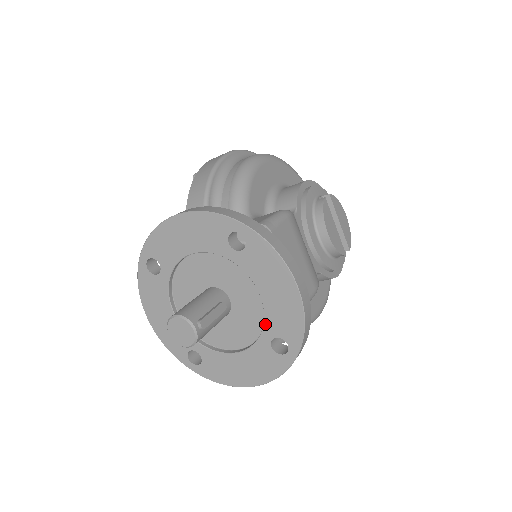
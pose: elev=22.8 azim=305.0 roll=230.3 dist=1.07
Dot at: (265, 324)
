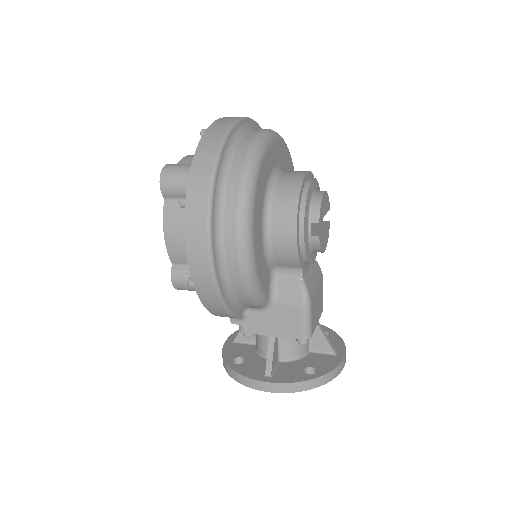
Dot at: occluded
